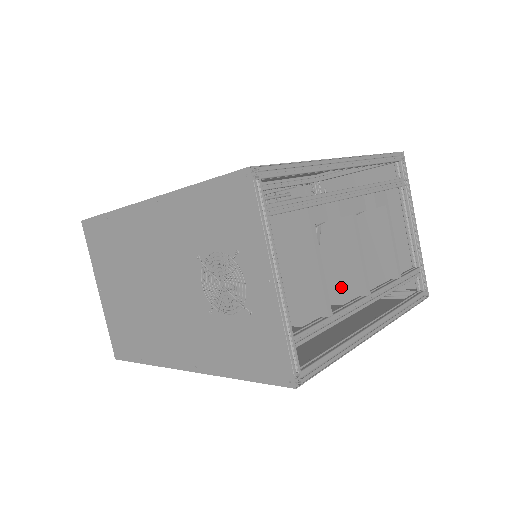
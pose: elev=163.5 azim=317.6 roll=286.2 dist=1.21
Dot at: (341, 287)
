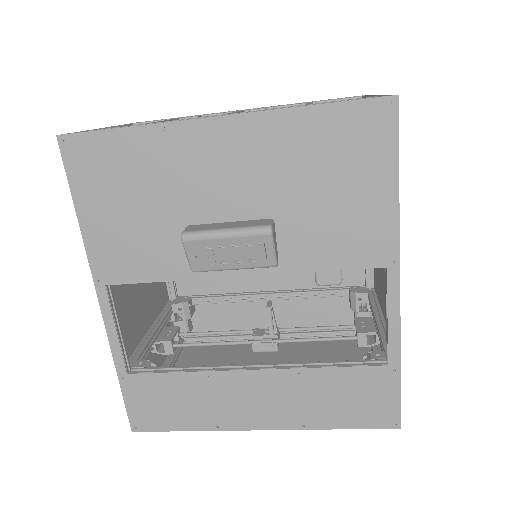
Dot at: occluded
